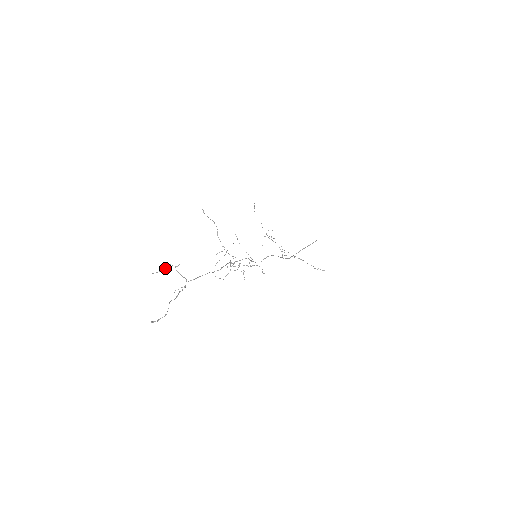
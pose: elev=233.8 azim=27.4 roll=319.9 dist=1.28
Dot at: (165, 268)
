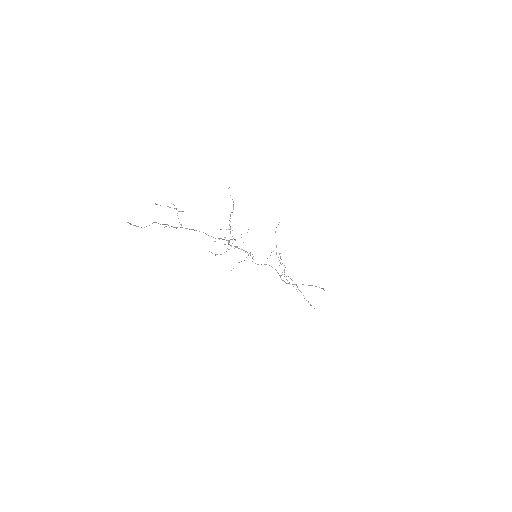
Dot at: occluded
